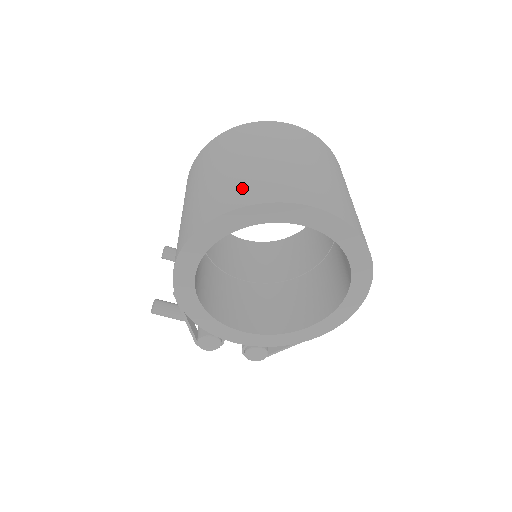
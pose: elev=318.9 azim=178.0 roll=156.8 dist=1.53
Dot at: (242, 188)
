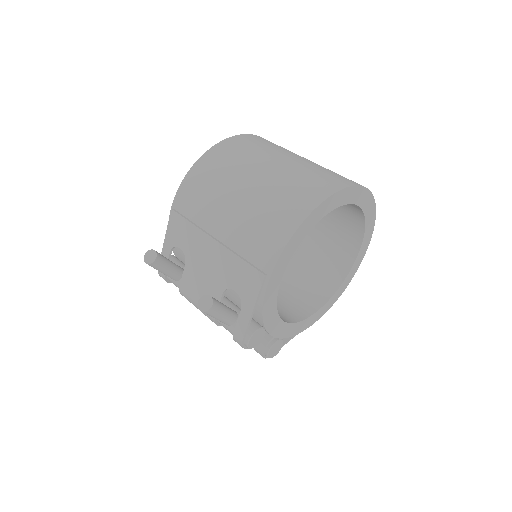
Dot at: (329, 175)
